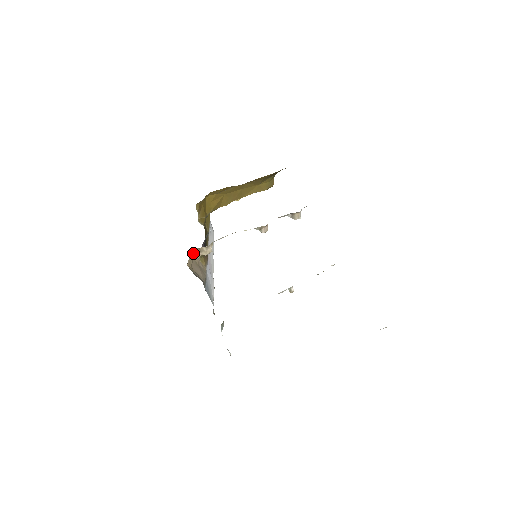
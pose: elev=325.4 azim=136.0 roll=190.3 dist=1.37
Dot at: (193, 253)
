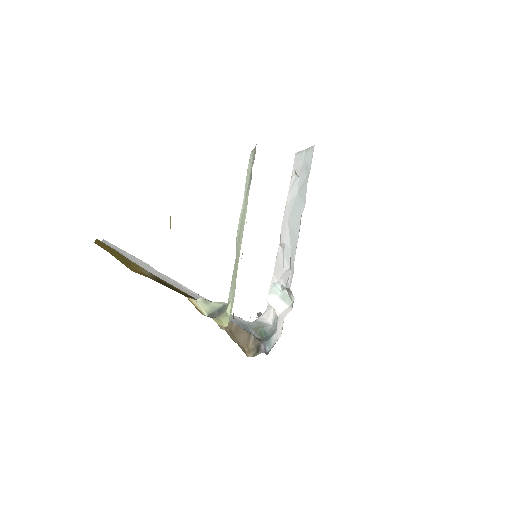
Dot at: occluded
